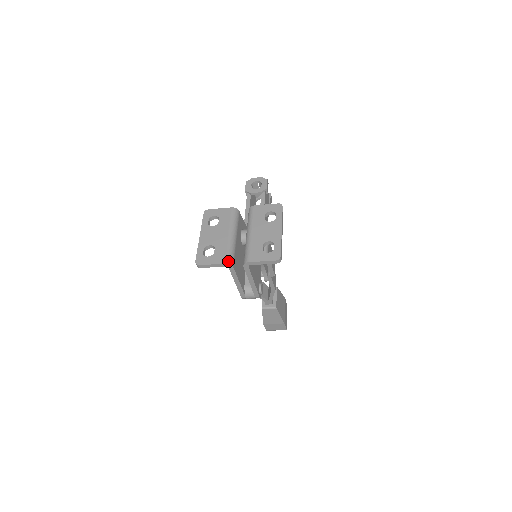
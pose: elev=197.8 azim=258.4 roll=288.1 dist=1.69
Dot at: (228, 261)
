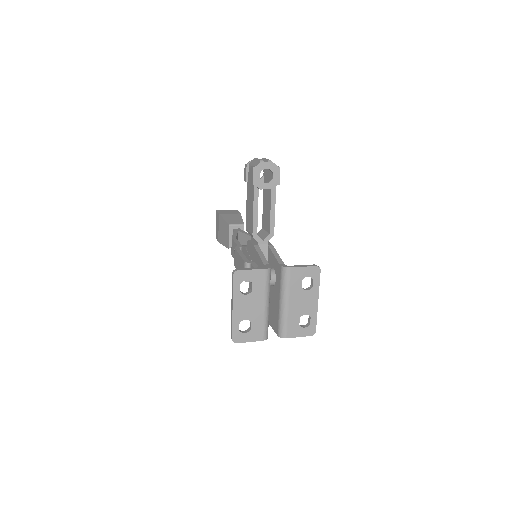
Dot at: (266, 337)
